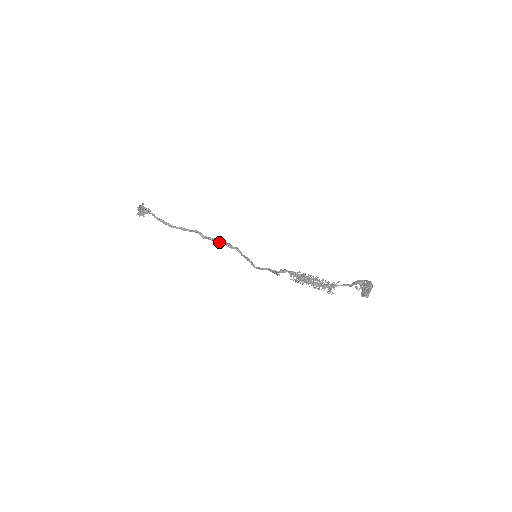
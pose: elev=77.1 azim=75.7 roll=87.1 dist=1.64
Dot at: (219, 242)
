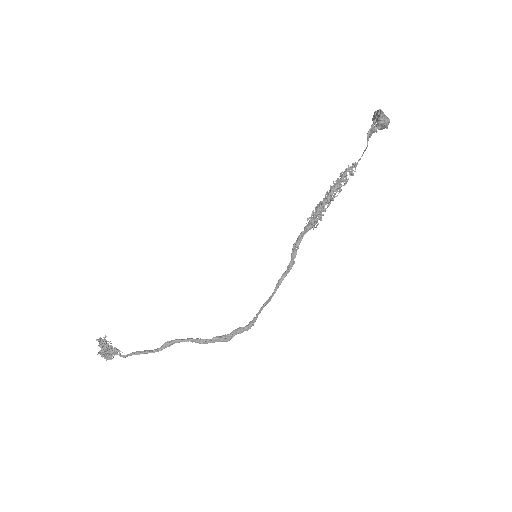
Dot at: (225, 335)
